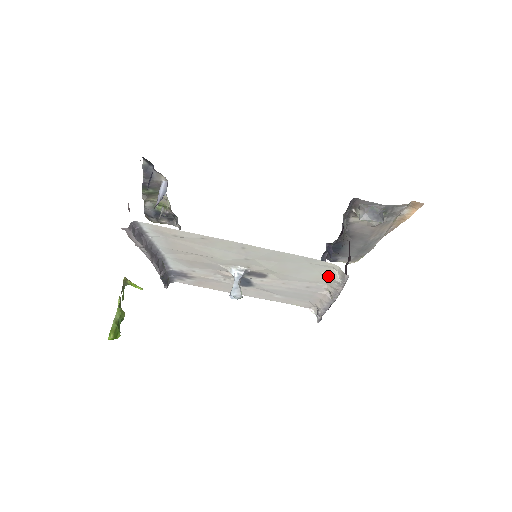
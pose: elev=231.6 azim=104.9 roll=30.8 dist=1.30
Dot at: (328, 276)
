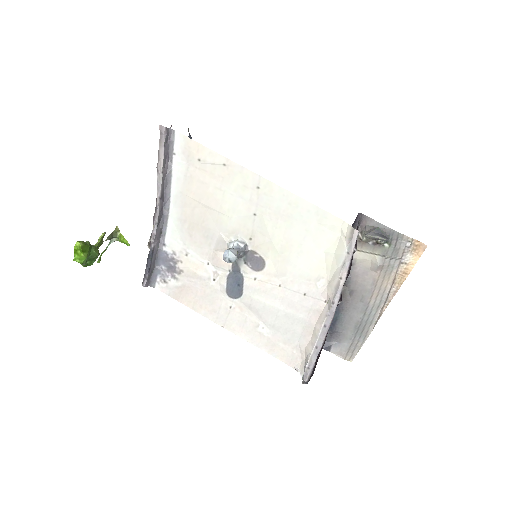
Dot at: (333, 255)
